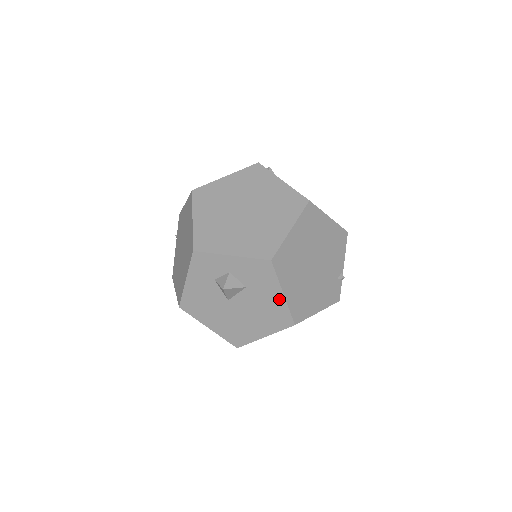
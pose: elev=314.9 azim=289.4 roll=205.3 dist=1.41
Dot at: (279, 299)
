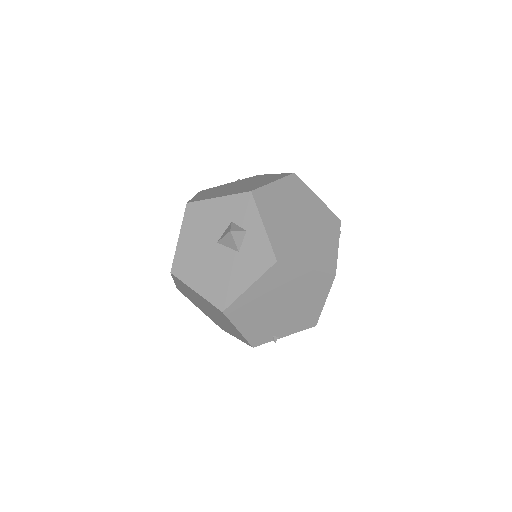
Dot at: (242, 286)
